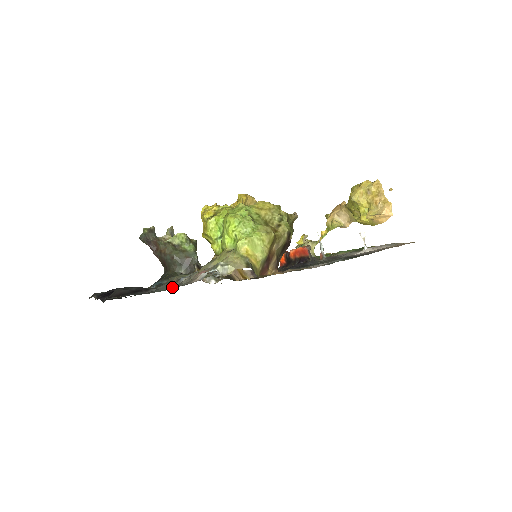
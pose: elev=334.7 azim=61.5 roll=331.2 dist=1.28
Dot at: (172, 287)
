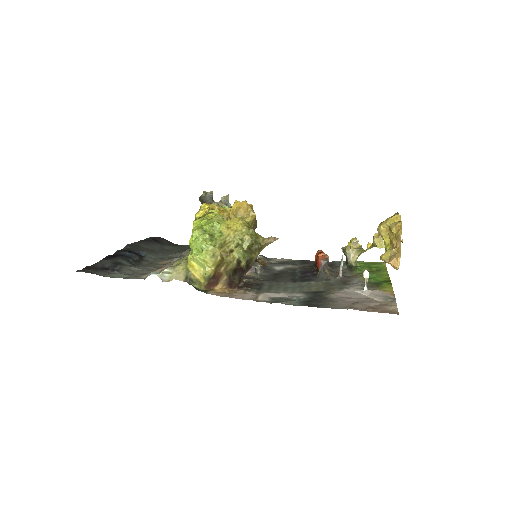
Dot at: (125, 276)
